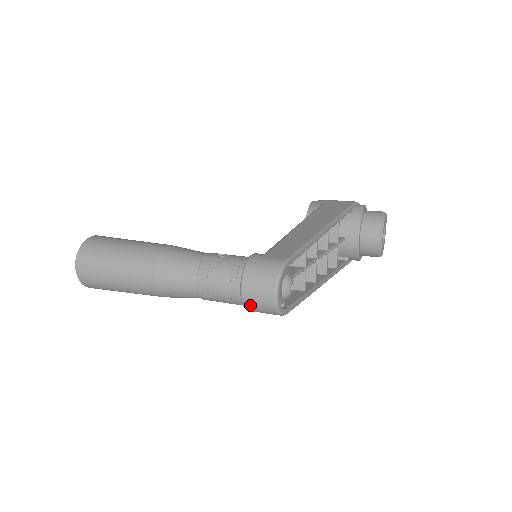
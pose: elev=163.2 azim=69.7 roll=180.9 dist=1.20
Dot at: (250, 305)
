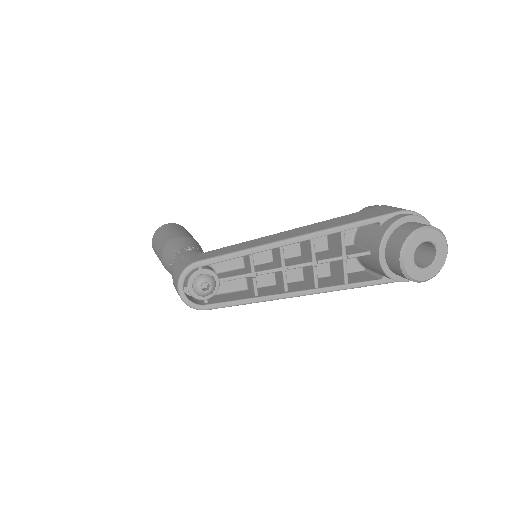
Dot at: occluded
